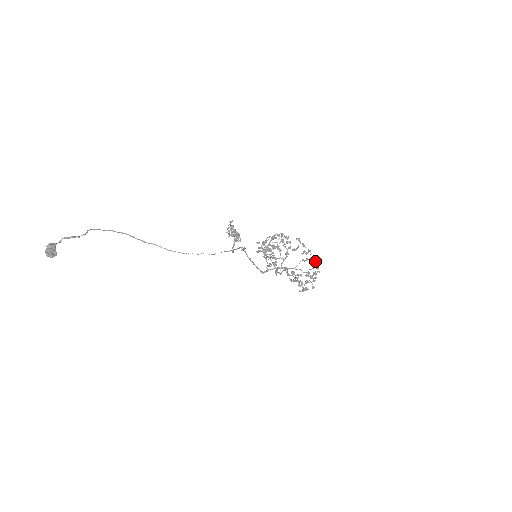
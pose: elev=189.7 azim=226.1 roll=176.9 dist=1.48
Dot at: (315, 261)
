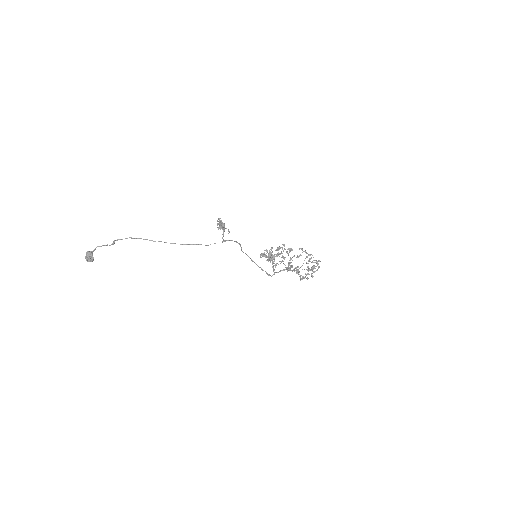
Dot at: (316, 261)
